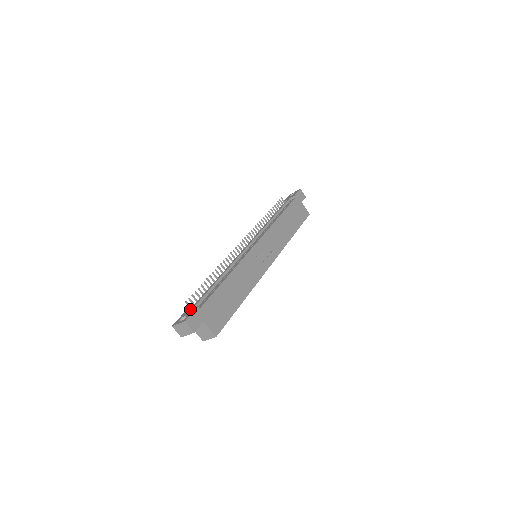
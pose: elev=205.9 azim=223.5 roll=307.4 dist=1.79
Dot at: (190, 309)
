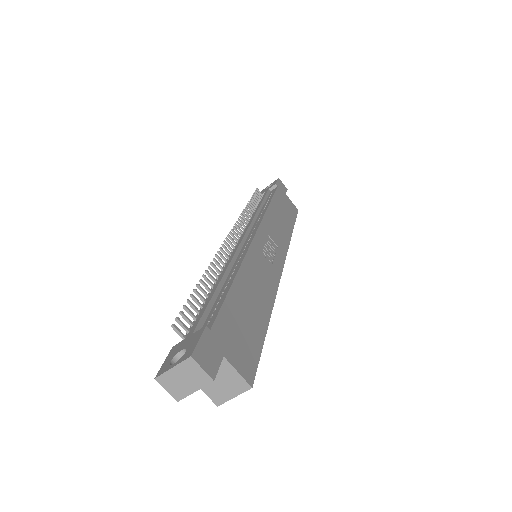
Dot at: (186, 337)
